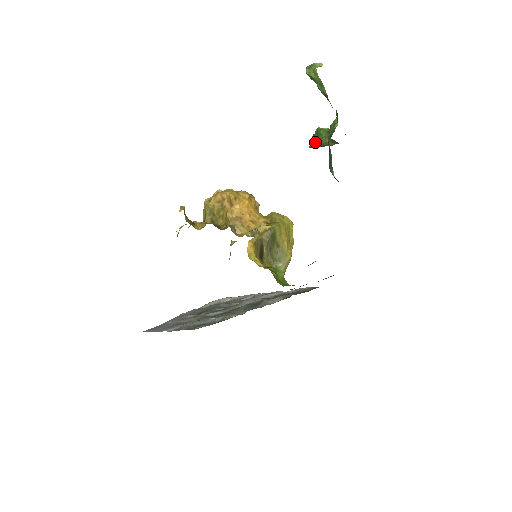
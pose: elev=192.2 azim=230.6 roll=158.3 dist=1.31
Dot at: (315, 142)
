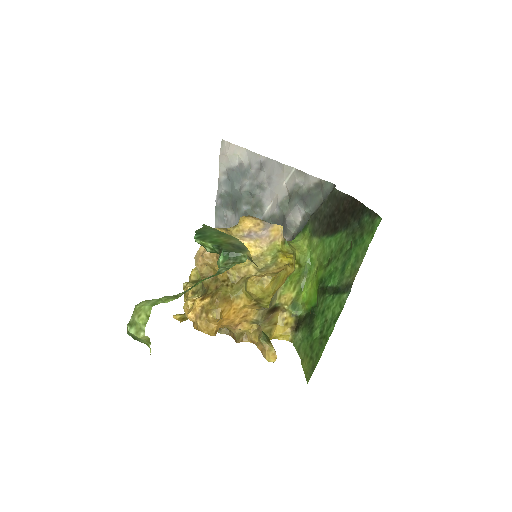
Dot at: occluded
